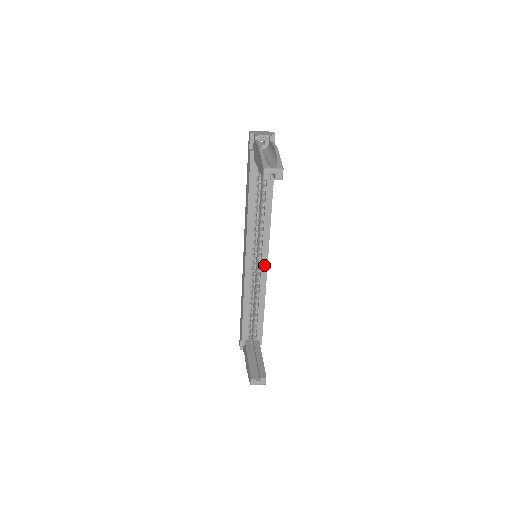
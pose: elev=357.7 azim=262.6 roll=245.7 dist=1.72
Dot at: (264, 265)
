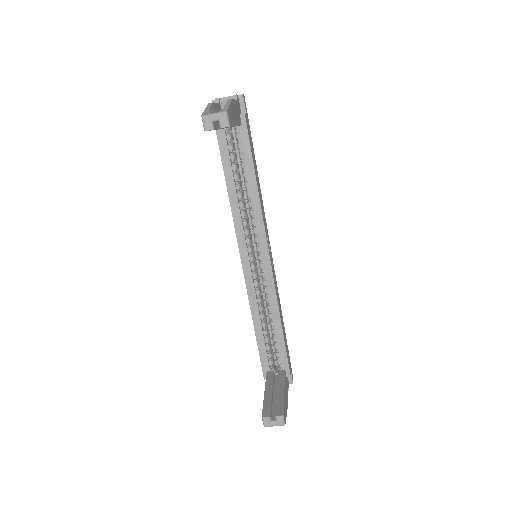
Dot at: (267, 265)
